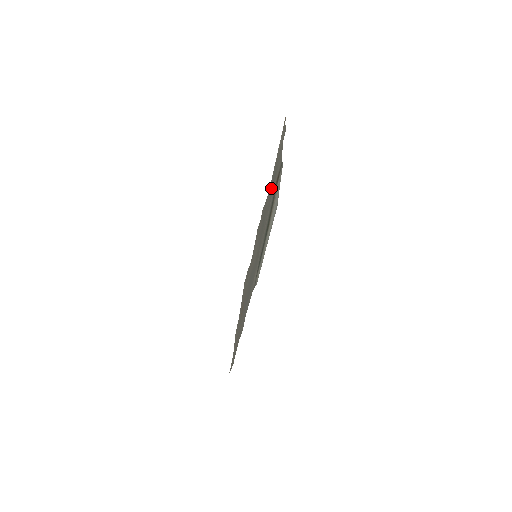
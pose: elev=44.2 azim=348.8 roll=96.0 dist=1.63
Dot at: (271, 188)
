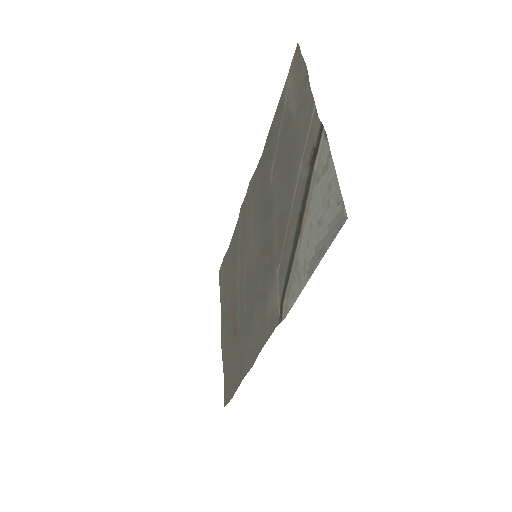
Dot at: (281, 159)
